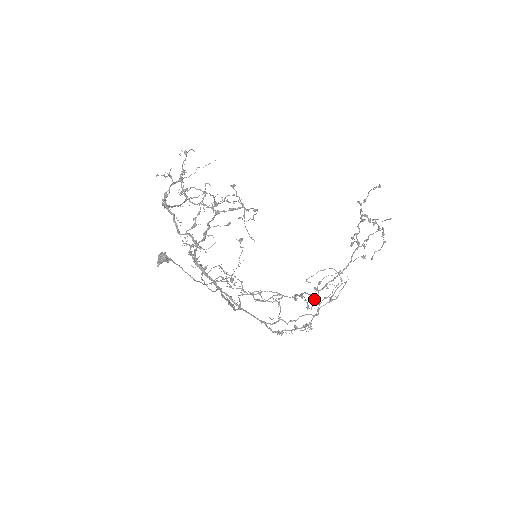
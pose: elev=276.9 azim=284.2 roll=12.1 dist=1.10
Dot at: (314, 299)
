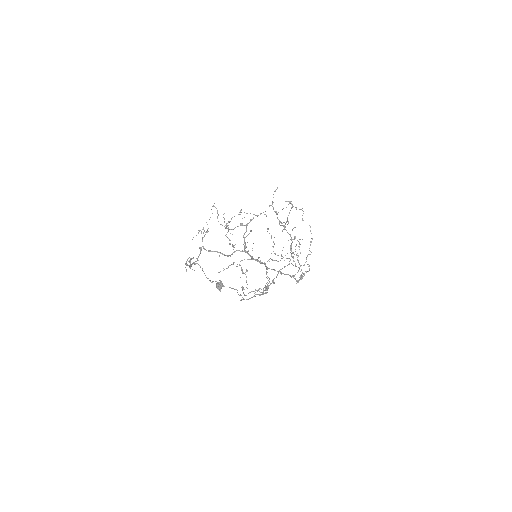
Dot at: occluded
